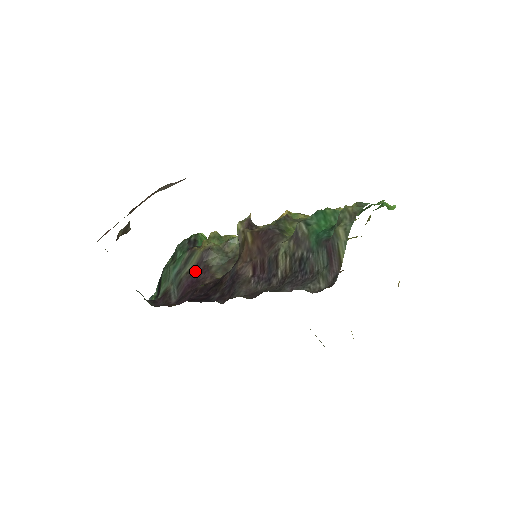
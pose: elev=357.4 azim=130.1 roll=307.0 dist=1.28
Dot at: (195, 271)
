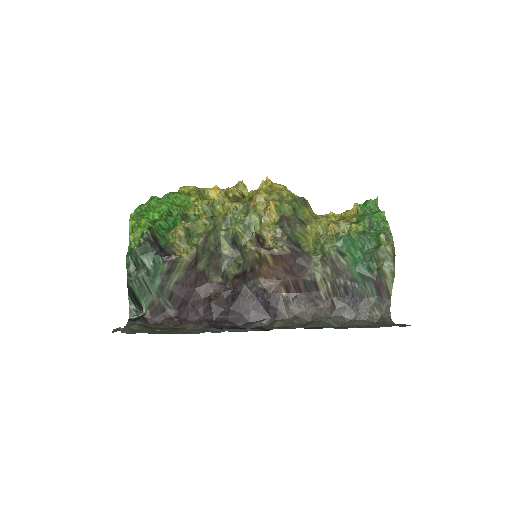
Dot at: (187, 281)
